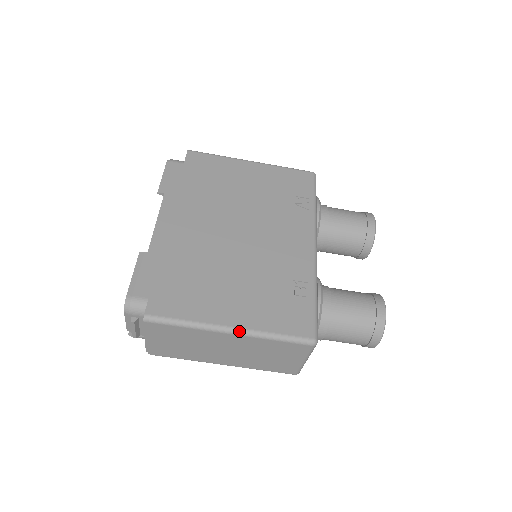
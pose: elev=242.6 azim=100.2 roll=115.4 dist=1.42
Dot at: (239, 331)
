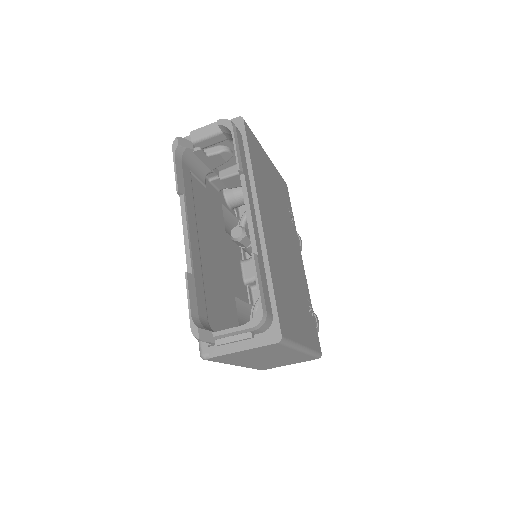
Dot at: (307, 350)
